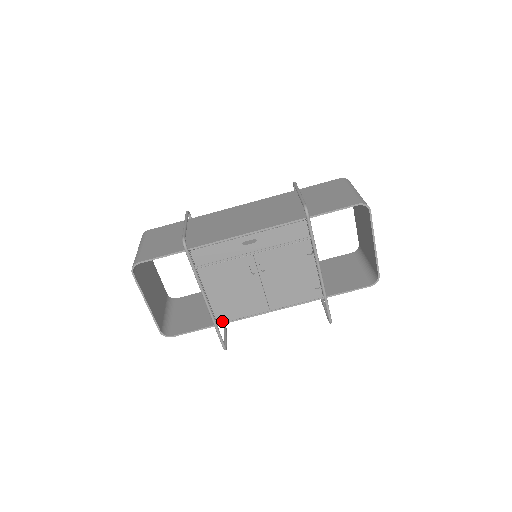
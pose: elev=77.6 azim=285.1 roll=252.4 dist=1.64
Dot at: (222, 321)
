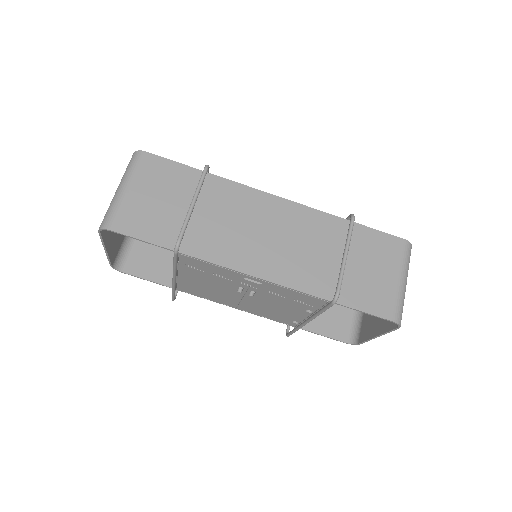
Dot at: (182, 290)
